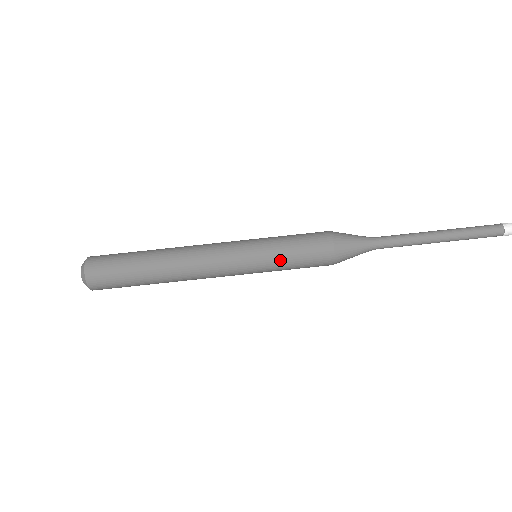
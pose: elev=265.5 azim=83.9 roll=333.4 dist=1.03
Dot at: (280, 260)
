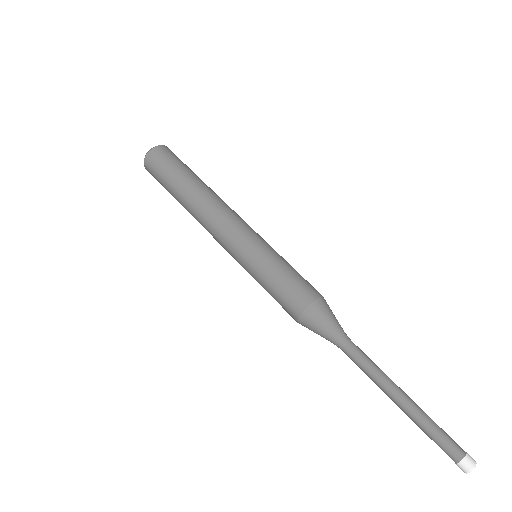
Dot at: (260, 279)
